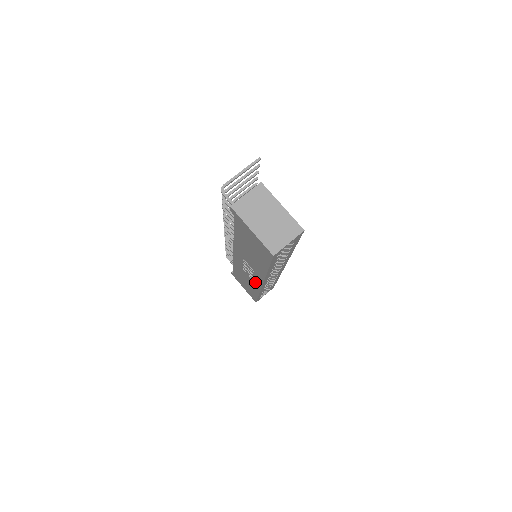
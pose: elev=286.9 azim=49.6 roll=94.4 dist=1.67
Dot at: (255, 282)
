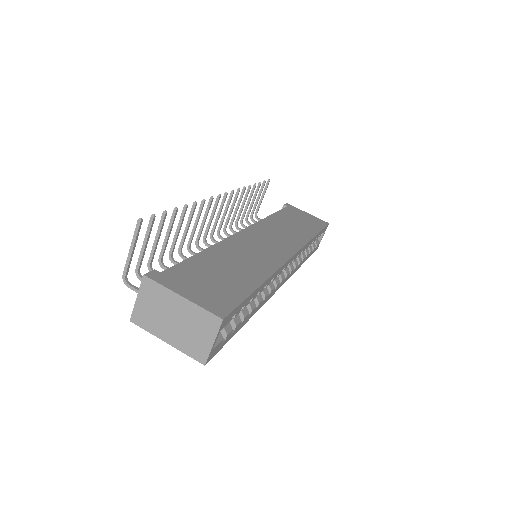
Dot at: occluded
